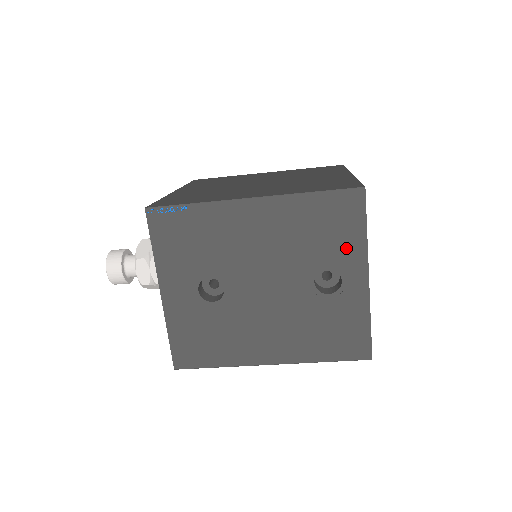
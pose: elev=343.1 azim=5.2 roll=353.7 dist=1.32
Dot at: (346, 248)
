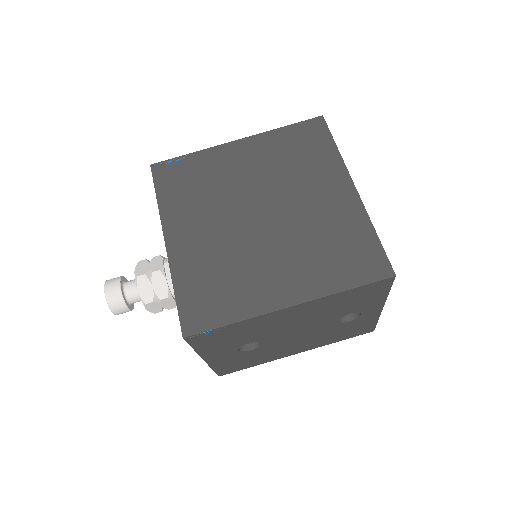
Dot at: (369, 303)
